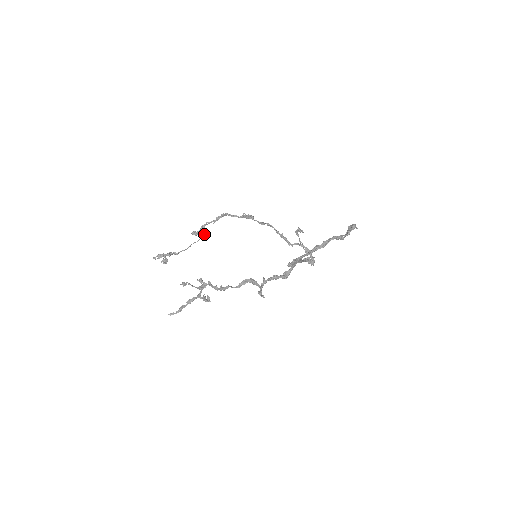
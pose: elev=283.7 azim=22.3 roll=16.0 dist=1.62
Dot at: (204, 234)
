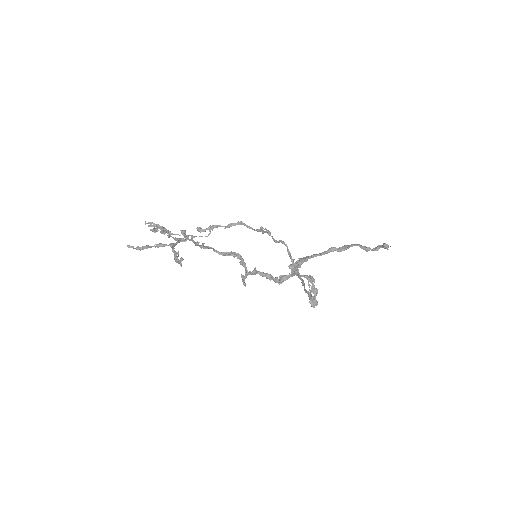
Dot at: occluded
